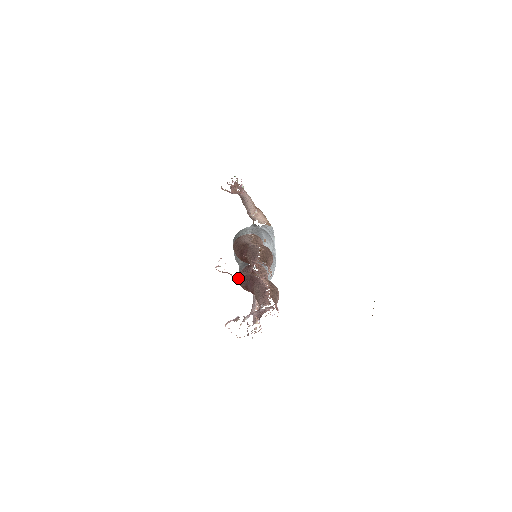
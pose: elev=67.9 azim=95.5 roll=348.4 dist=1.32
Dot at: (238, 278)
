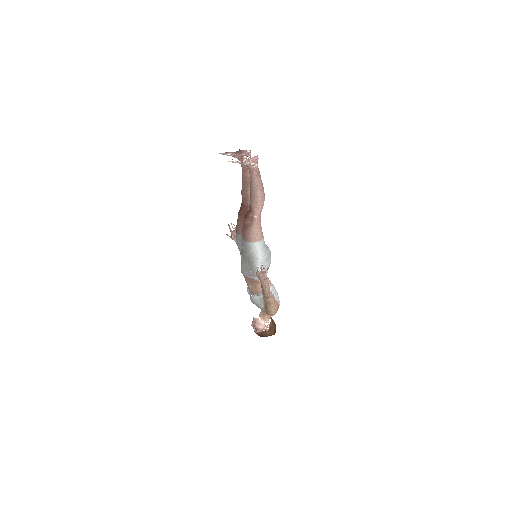
Dot at: (242, 238)
